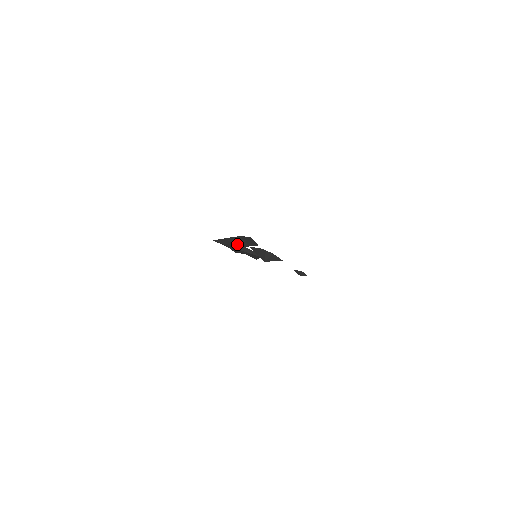
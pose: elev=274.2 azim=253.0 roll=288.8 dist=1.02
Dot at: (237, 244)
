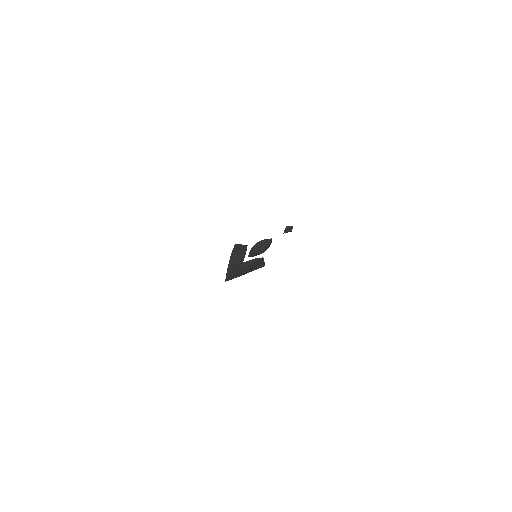
Dot at: (237, 262)
